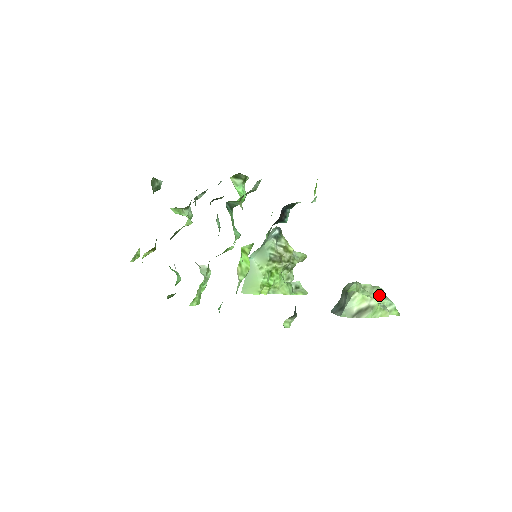
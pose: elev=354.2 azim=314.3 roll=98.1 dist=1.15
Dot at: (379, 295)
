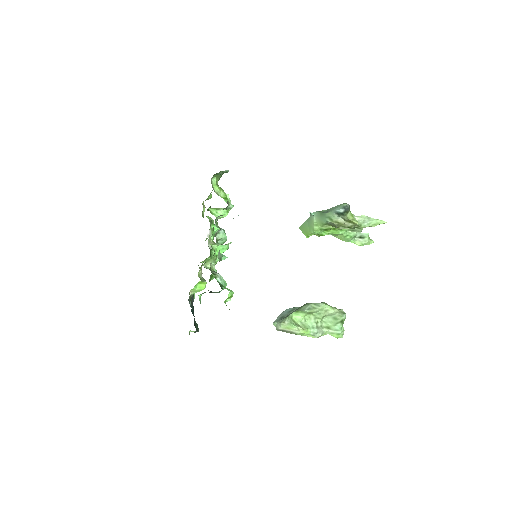
Dot at: (335, 320)
